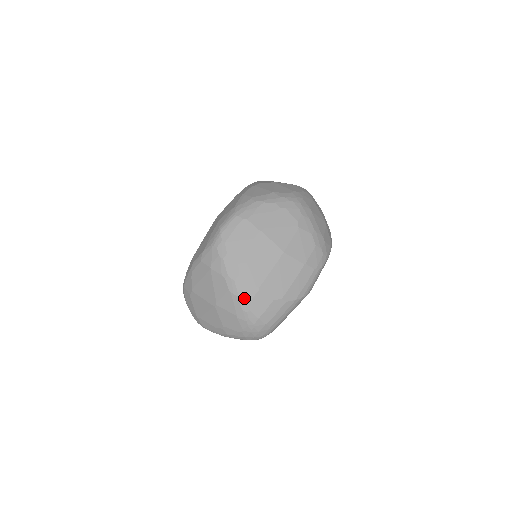
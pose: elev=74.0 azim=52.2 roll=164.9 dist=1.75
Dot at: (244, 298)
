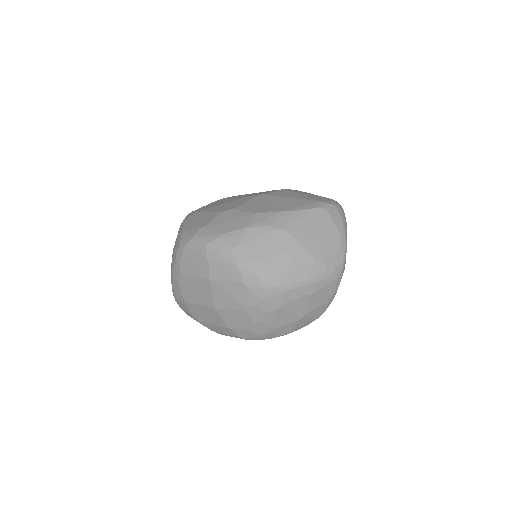
Dot at: (175, 292)
